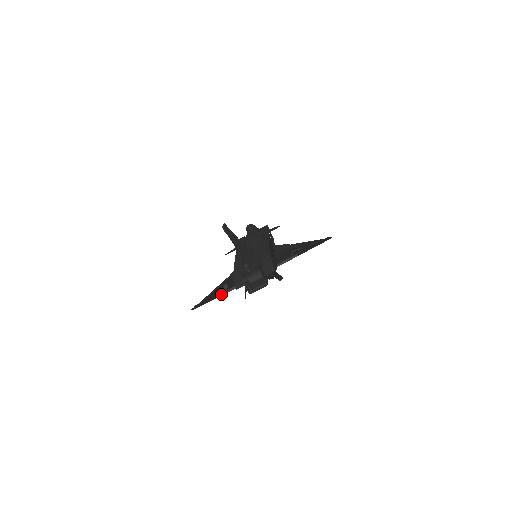
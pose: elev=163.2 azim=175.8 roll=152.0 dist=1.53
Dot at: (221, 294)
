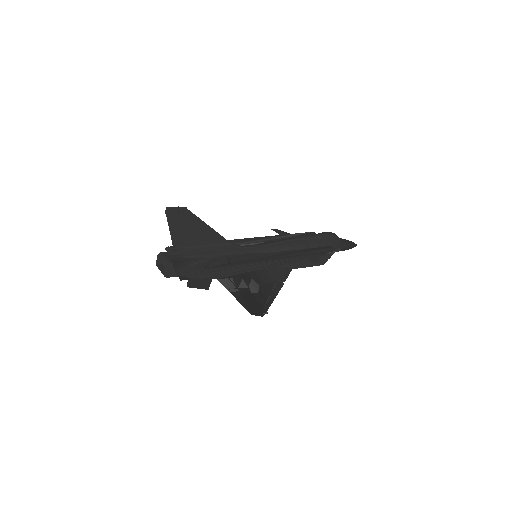
Dot at: occluded
